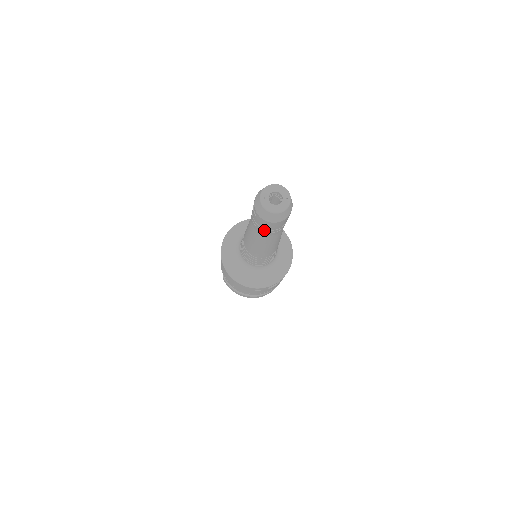
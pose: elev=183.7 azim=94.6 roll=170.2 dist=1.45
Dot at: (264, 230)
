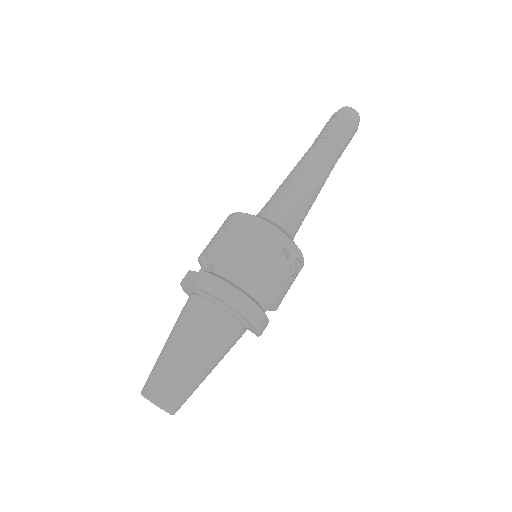
Dot at: (340, 133)
